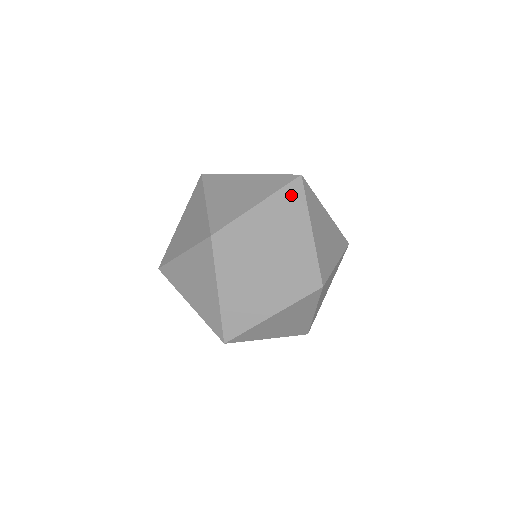
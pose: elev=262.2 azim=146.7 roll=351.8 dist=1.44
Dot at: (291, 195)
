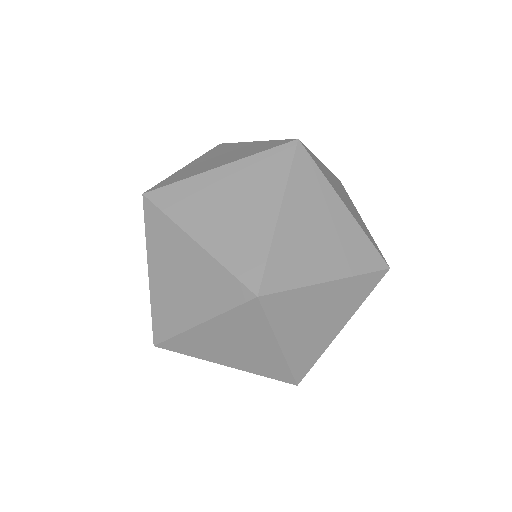
Dot at: (304, 175)
